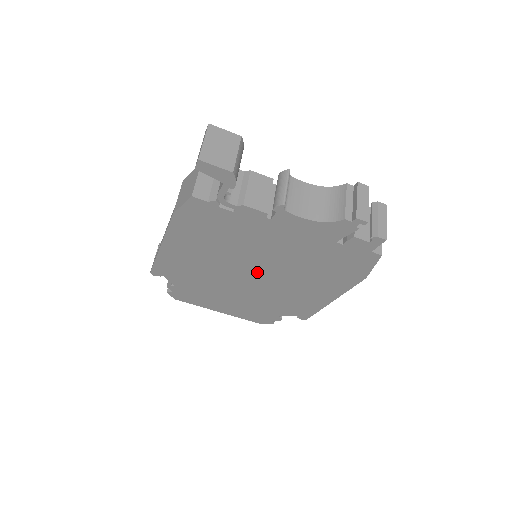
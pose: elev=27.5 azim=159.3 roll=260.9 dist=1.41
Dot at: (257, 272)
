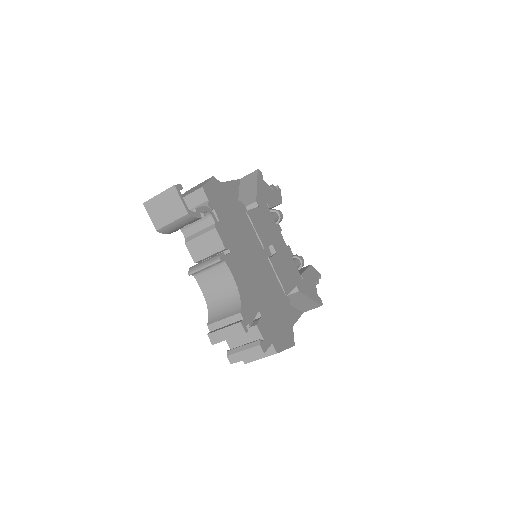
Dot at: occluded
